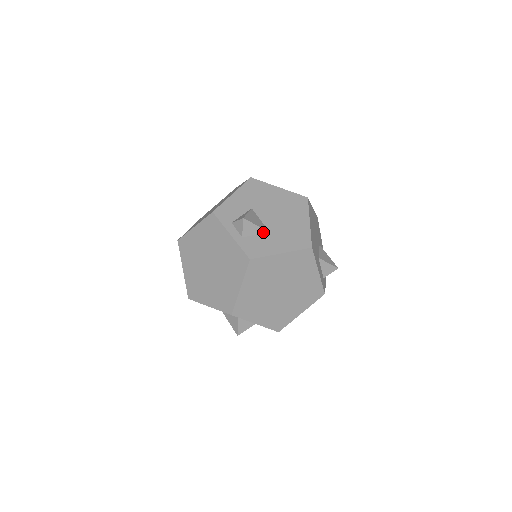
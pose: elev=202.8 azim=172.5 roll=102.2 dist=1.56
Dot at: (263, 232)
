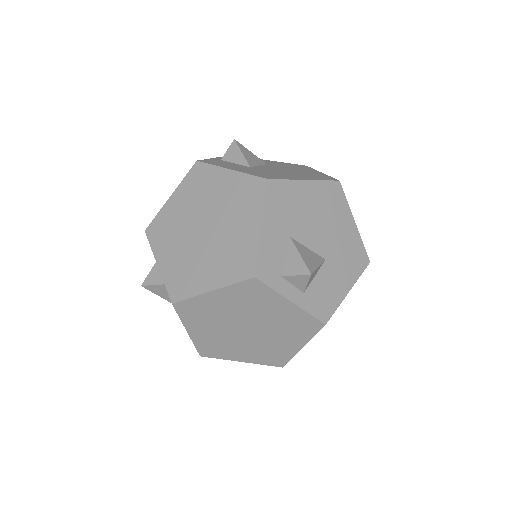
Dot at: (244, 164)
